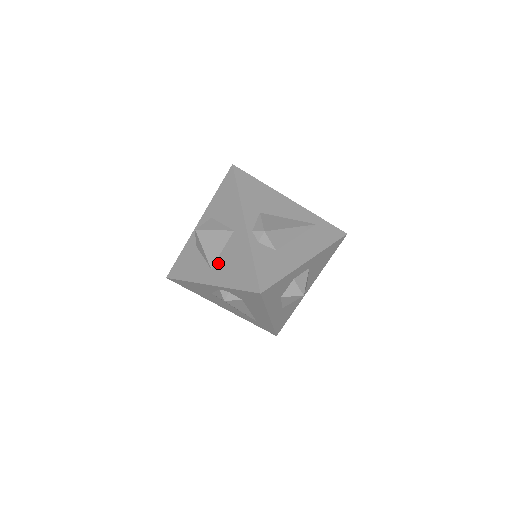
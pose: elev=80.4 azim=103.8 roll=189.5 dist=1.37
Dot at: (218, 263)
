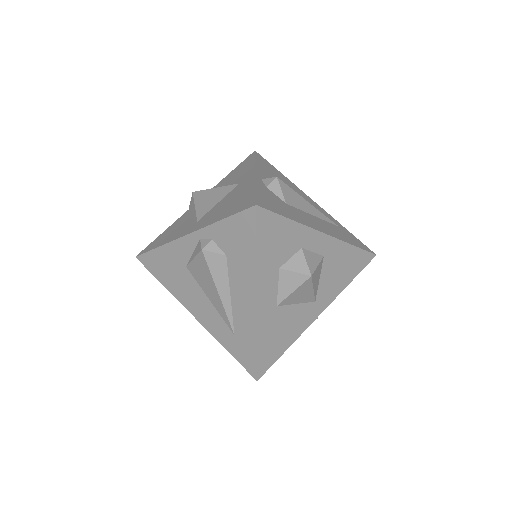
Dot at: (208, 213)
